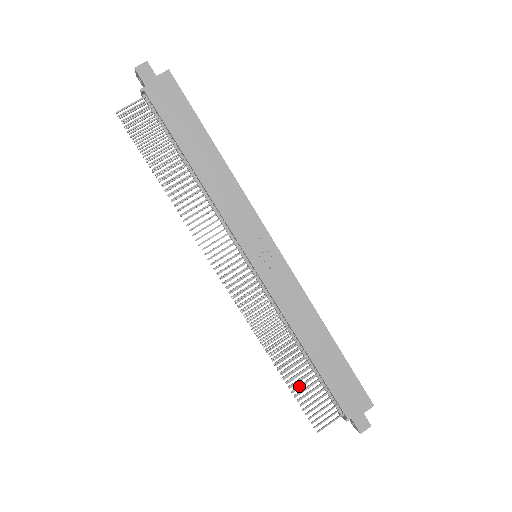
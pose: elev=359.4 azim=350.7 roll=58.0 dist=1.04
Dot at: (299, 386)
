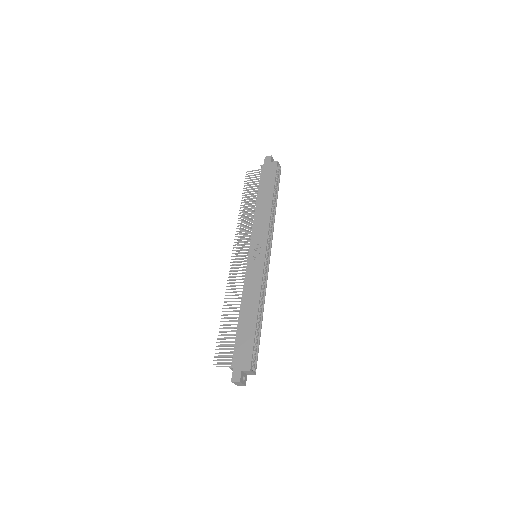
Dot at: (224, 331)
